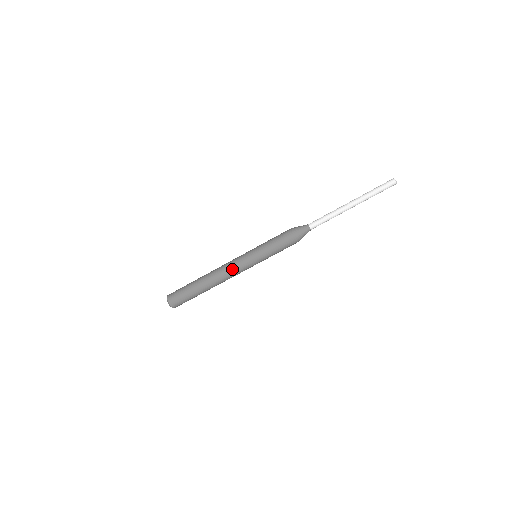
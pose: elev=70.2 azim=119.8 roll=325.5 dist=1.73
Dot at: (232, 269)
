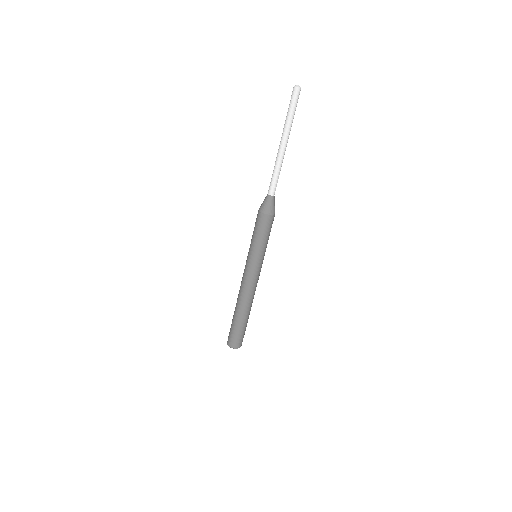
Dot at: (254, 284)
